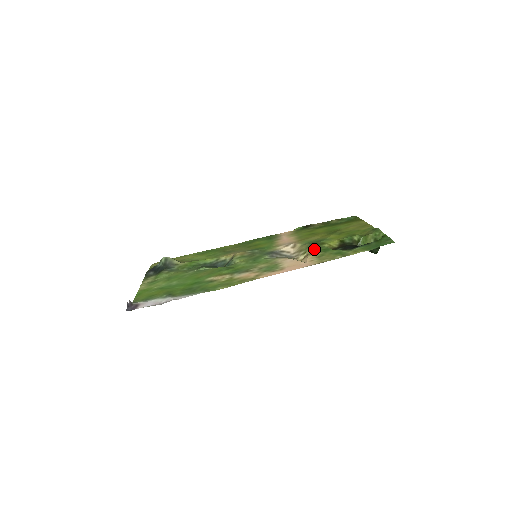
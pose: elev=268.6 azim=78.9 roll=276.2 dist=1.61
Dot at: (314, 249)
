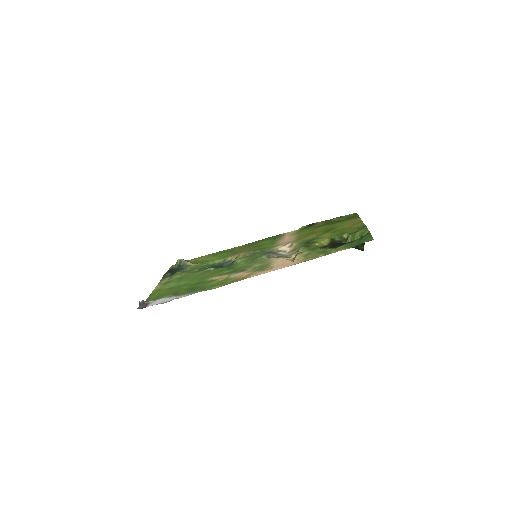
Dot at: (305, 248)
